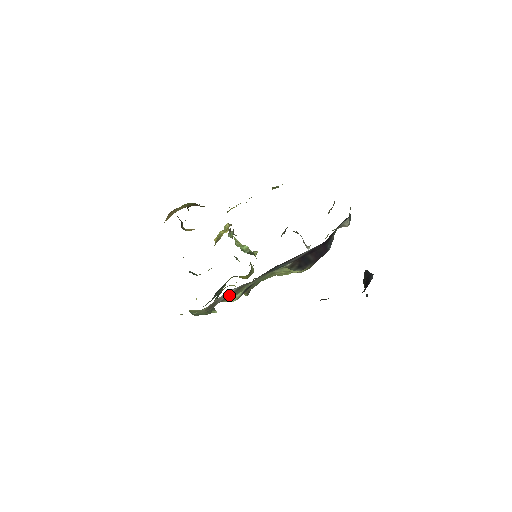
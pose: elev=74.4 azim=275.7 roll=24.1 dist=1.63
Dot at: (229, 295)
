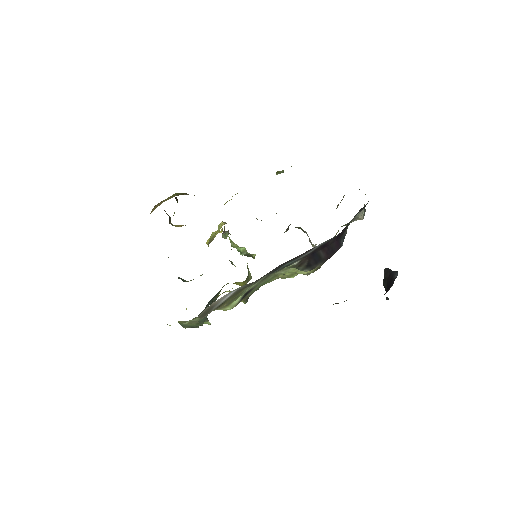
Dot at: (226, 300)
